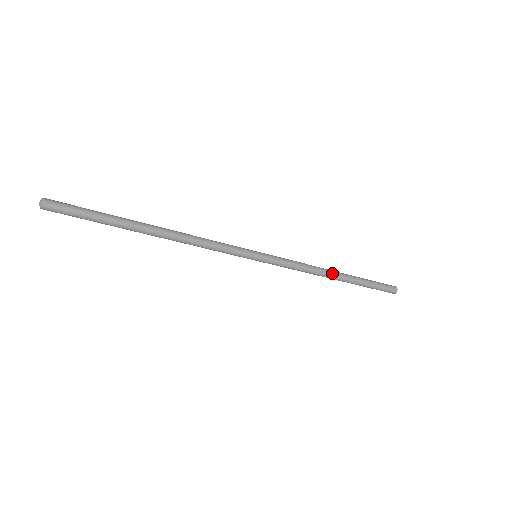
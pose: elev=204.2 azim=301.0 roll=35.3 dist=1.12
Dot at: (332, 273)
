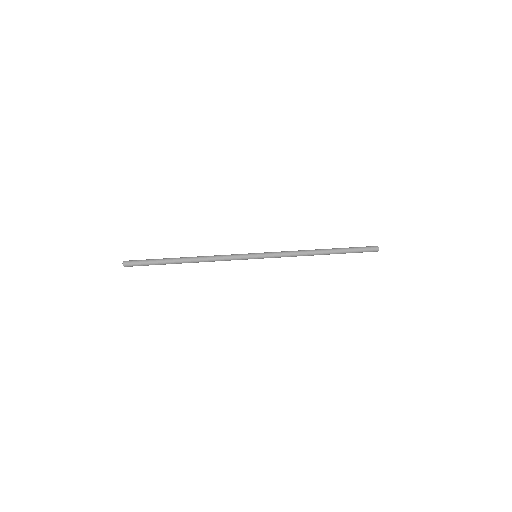
Dot at: (316, 251)
